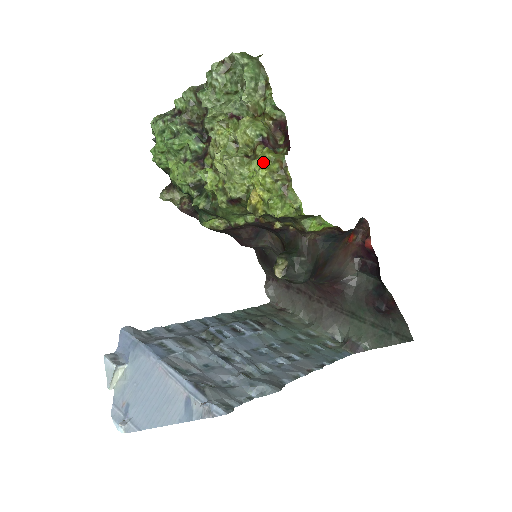
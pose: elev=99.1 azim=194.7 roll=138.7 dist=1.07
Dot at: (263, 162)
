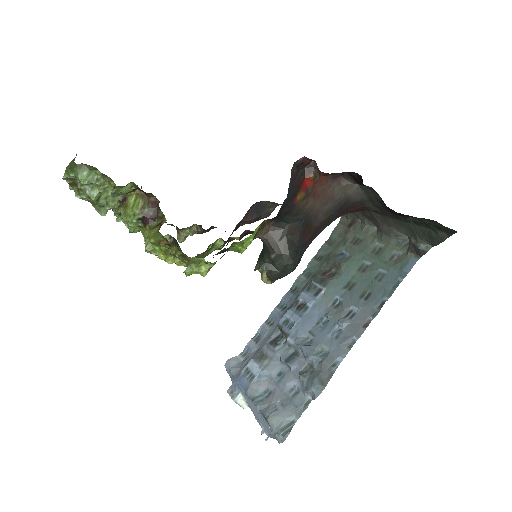
Dot at: (156, 247)
